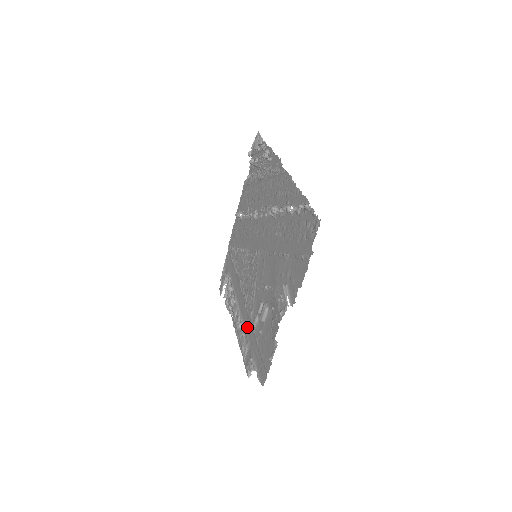
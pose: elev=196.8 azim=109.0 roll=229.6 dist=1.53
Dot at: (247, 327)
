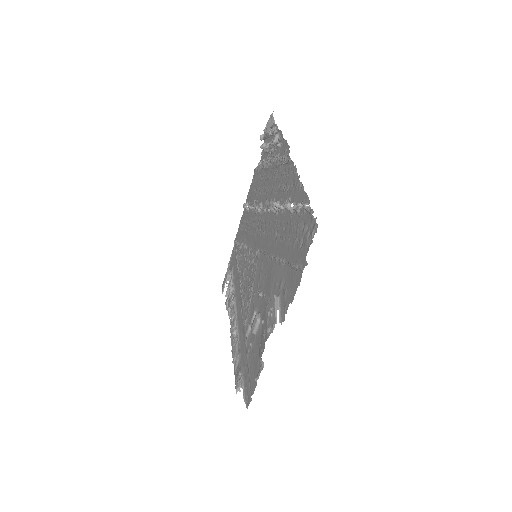
Dot at: (241, 335)
